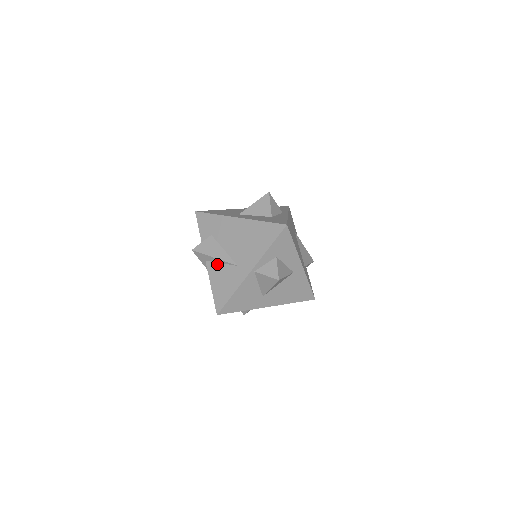
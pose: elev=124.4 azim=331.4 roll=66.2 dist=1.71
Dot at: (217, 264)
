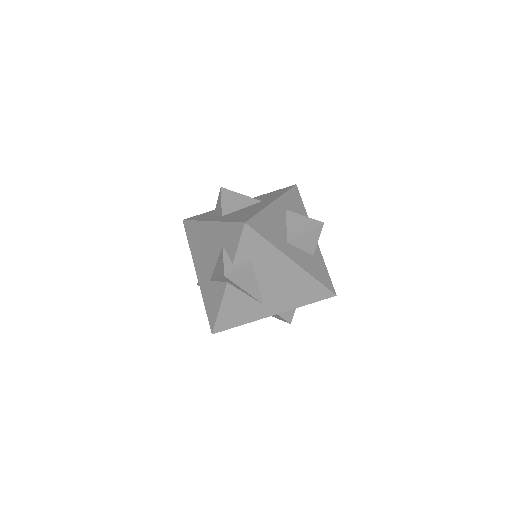
Dot at: (241, 293)
